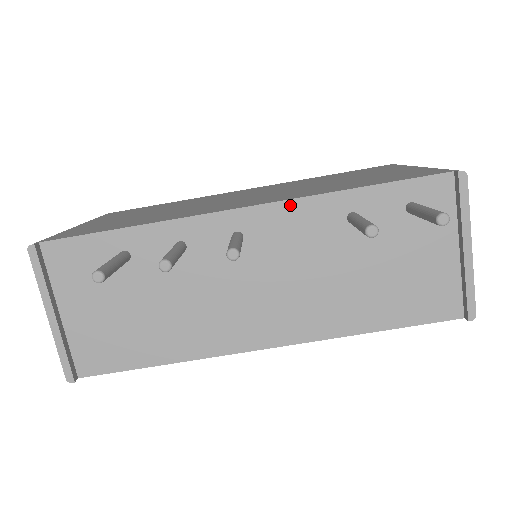
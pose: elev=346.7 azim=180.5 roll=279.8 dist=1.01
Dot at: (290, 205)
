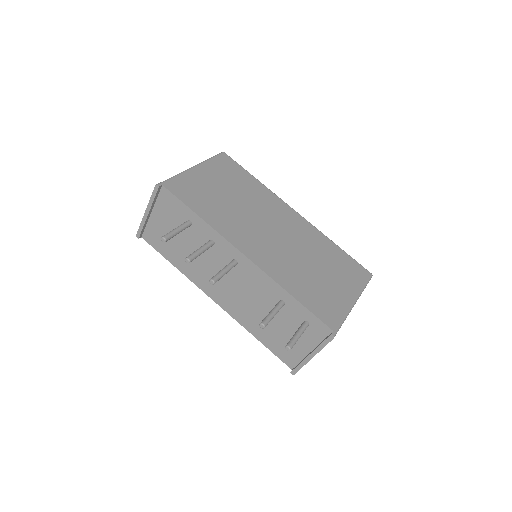
Dot at: (263, 274)
